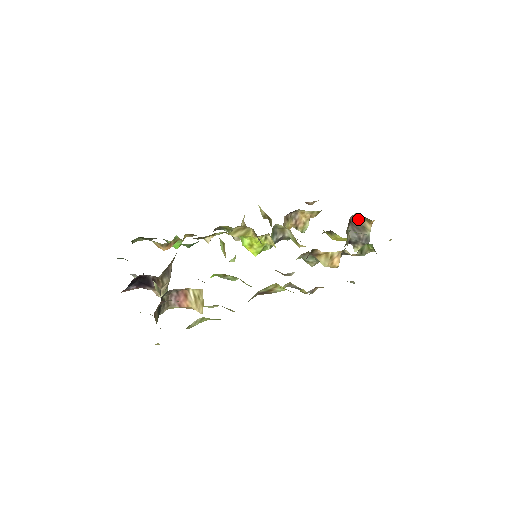
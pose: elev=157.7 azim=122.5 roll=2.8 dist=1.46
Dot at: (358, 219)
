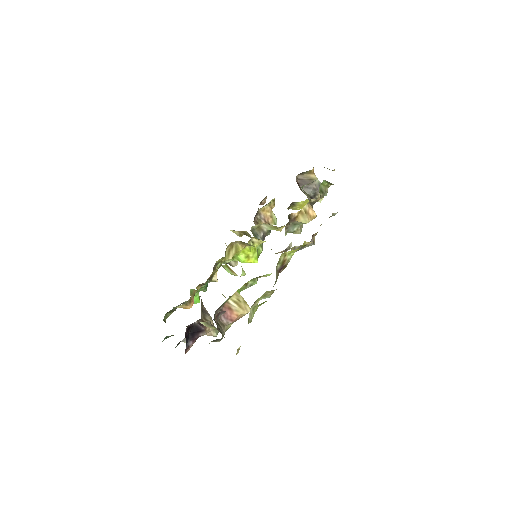
Dot at: (302, 178)
